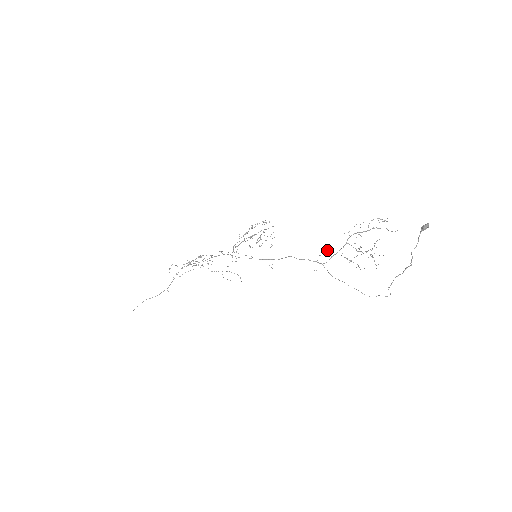
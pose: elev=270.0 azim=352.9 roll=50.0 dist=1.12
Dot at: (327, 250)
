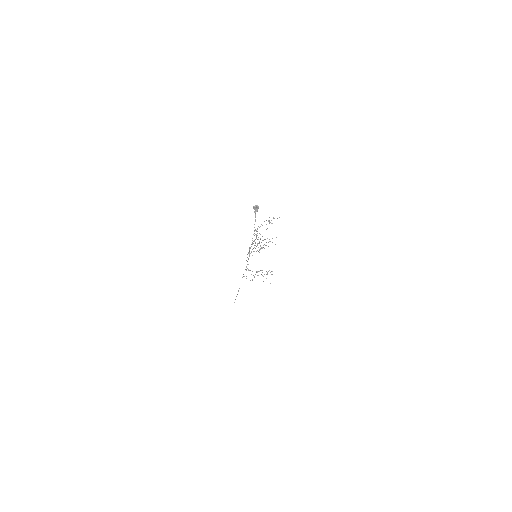
Dot at: occluded
